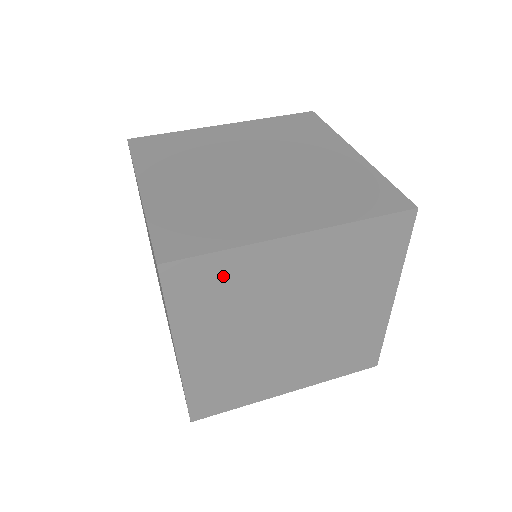
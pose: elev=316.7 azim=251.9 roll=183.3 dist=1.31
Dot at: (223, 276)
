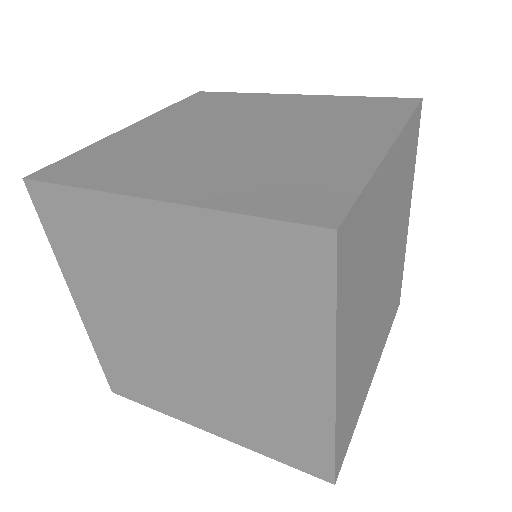
Dot at: (87, 223)
